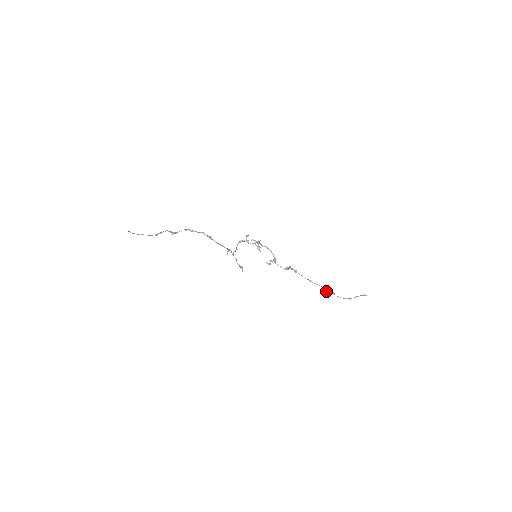
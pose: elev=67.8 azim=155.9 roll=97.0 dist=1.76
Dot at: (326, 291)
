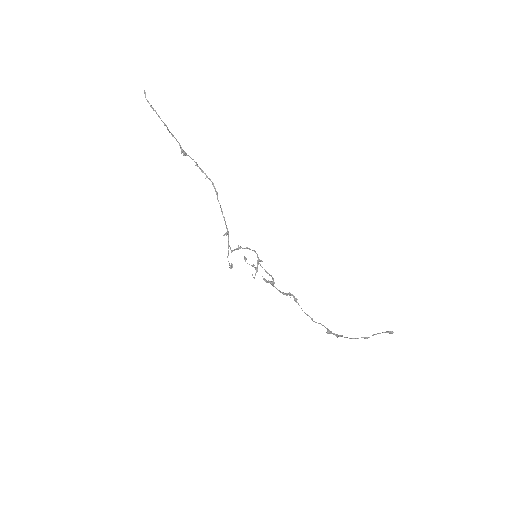
Dot at: (330, 332)
